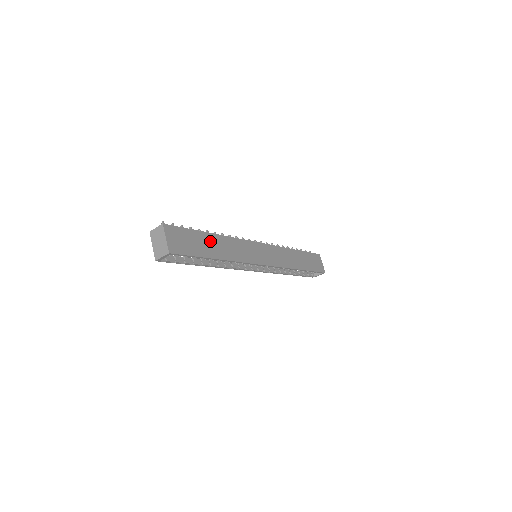
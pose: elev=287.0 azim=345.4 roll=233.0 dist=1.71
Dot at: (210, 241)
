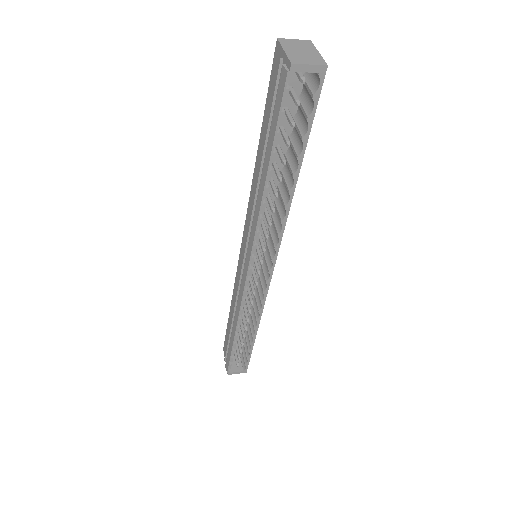
Dot at: occluded
